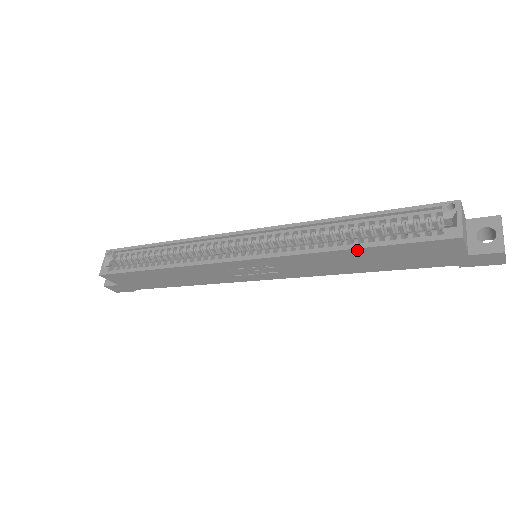
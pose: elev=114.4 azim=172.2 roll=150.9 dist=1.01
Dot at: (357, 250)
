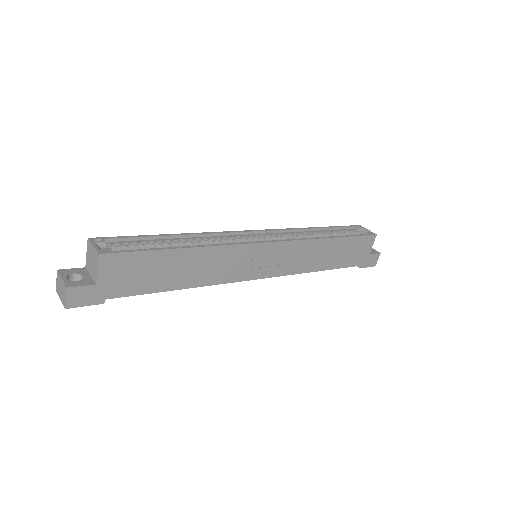
Dot at: (337, 239)
